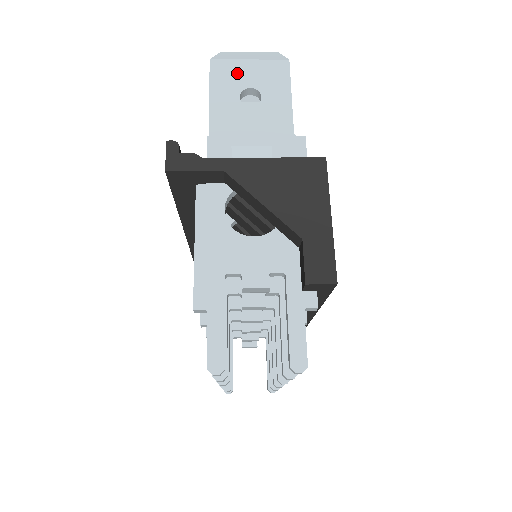
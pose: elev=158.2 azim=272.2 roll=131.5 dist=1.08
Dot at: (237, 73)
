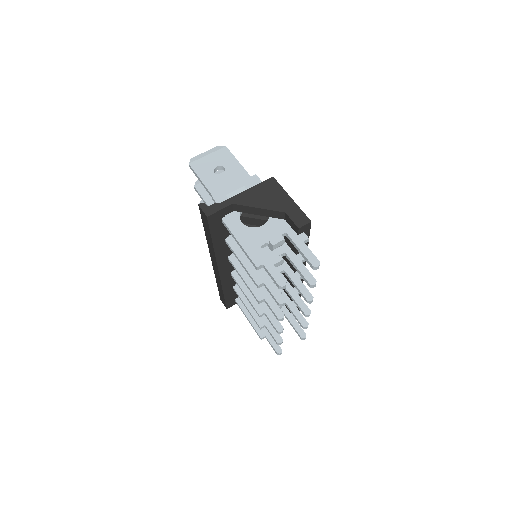
Dot at: (206, 163)
